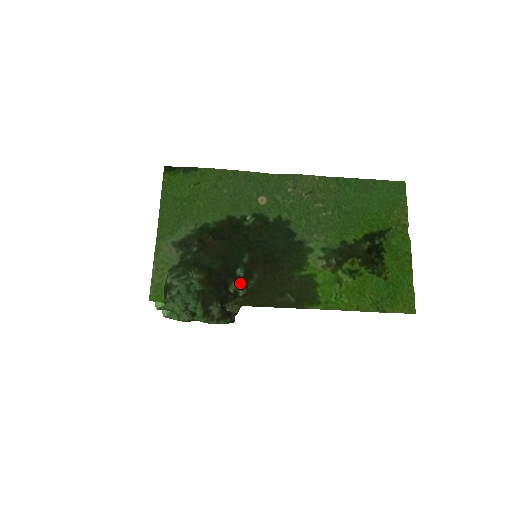
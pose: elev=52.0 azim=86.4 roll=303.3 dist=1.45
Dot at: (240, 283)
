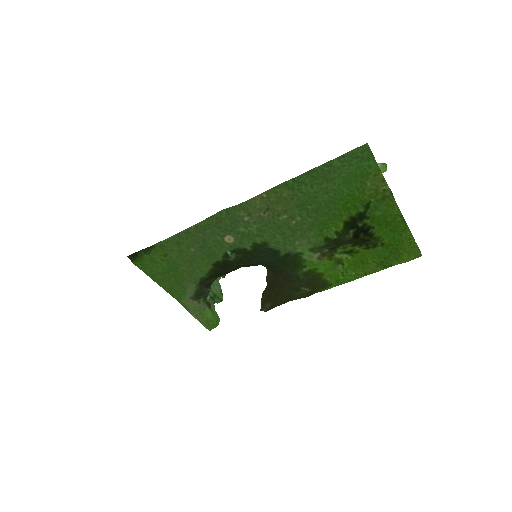
Dot at: occluded
